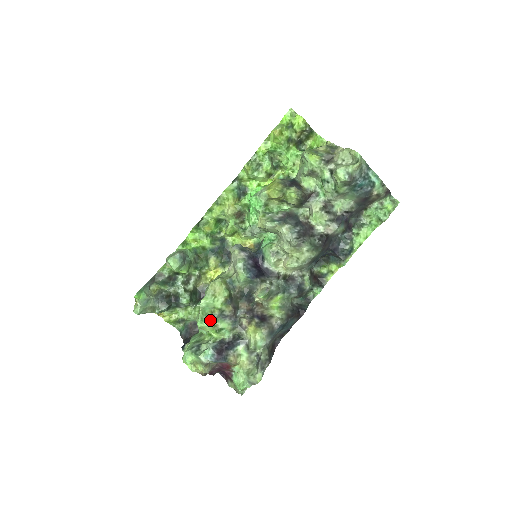
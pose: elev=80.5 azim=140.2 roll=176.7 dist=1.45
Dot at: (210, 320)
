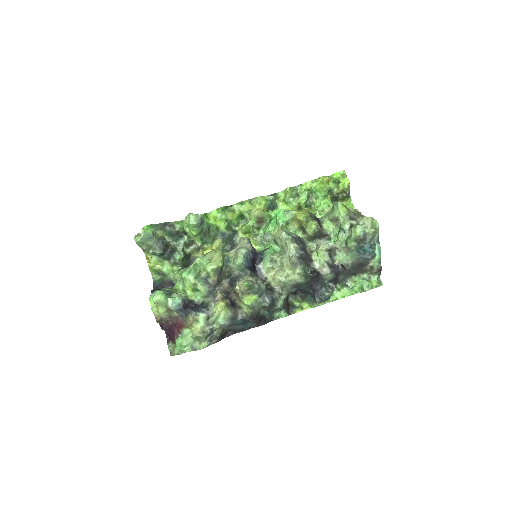
Dot at: (195, 276)
